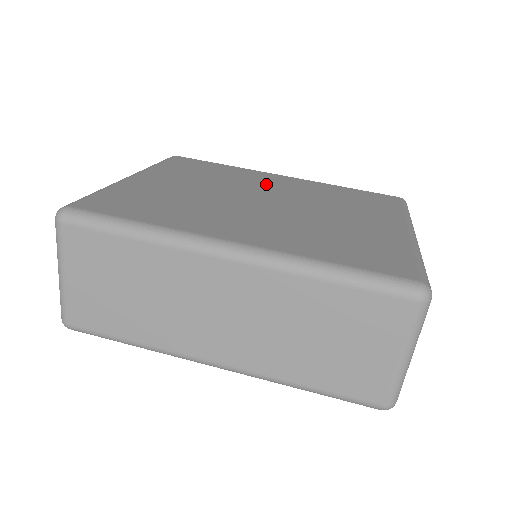
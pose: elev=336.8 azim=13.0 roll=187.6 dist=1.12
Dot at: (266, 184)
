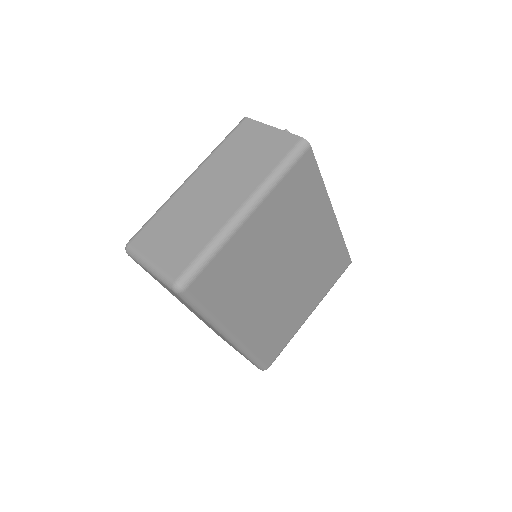
Dot at: (311, 237)
